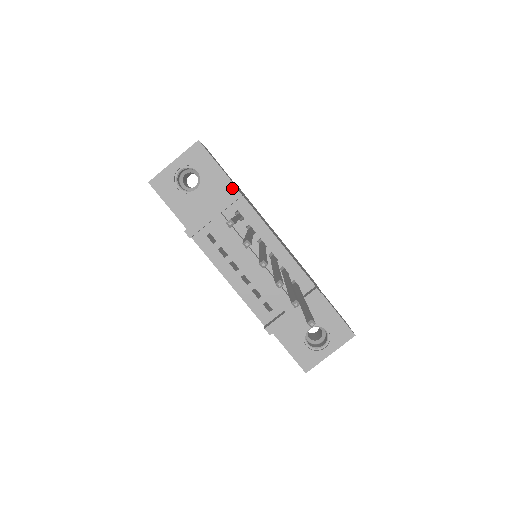
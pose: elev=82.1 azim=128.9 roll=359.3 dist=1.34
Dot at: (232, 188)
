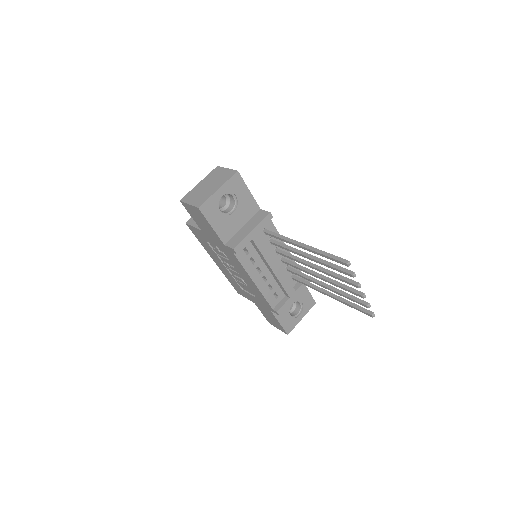
Dot at: (257, 209)
